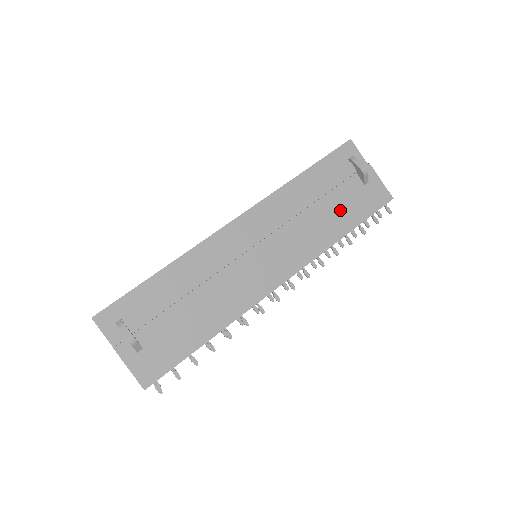
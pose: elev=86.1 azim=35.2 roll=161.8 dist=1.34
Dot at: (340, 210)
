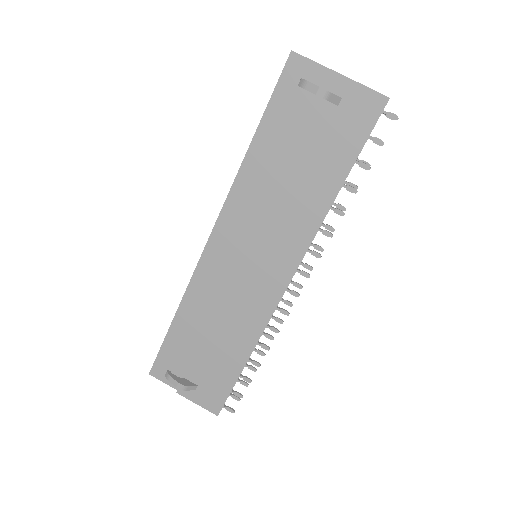
Dot at: (319, 160)
